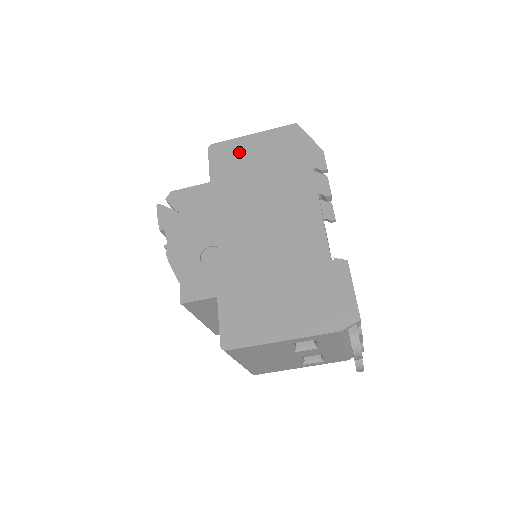
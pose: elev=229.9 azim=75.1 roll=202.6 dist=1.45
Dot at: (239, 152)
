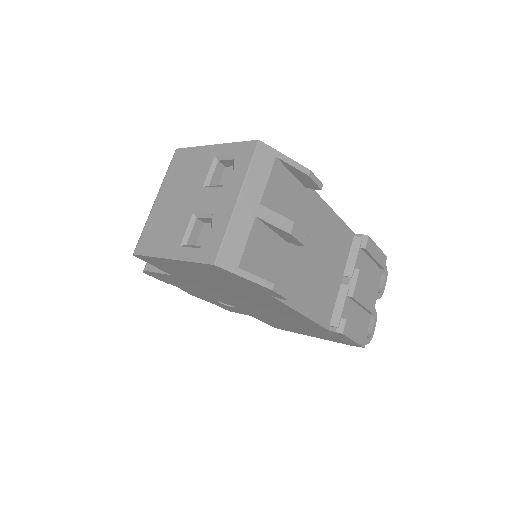
Dot at: (173, 267)
